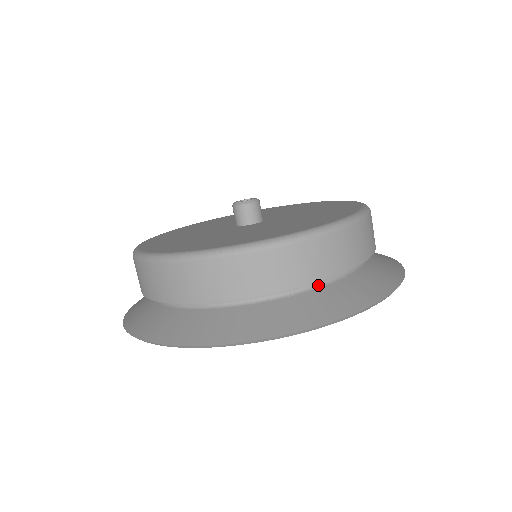
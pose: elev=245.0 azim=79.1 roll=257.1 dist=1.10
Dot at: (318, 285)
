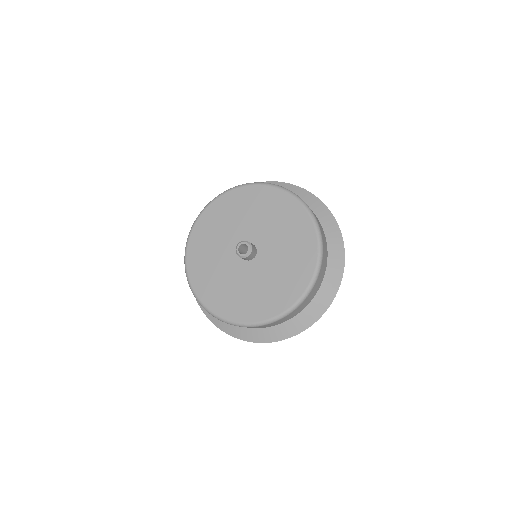
Dot at: occluded
